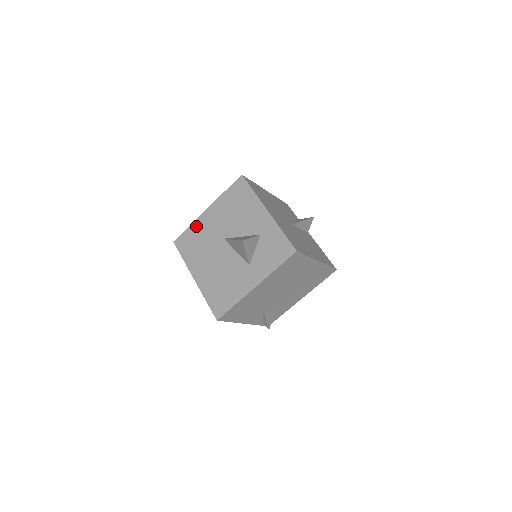
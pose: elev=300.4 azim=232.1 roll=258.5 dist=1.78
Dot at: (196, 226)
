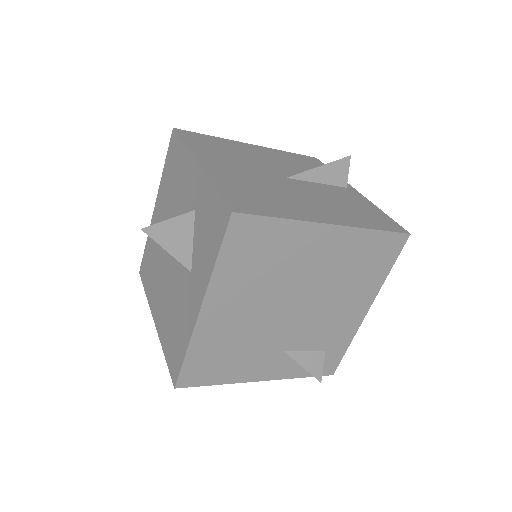
Dot at: occluded
